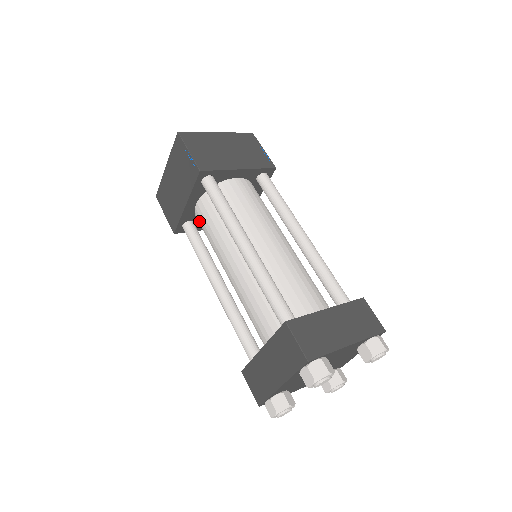
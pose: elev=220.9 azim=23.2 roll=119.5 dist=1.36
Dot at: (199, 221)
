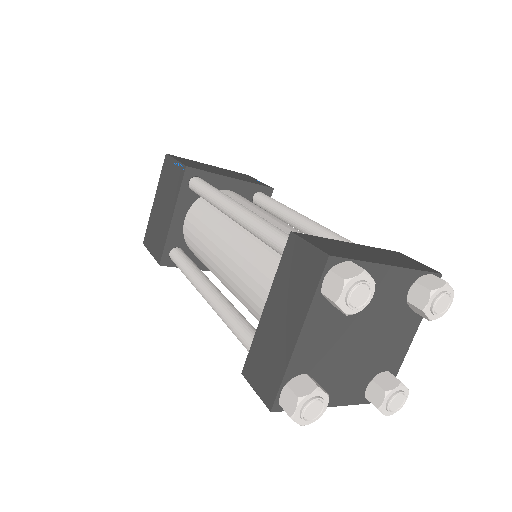
Dot at: (188, 239)
